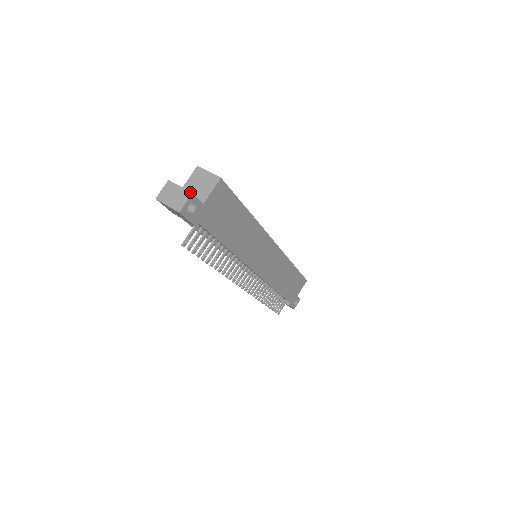
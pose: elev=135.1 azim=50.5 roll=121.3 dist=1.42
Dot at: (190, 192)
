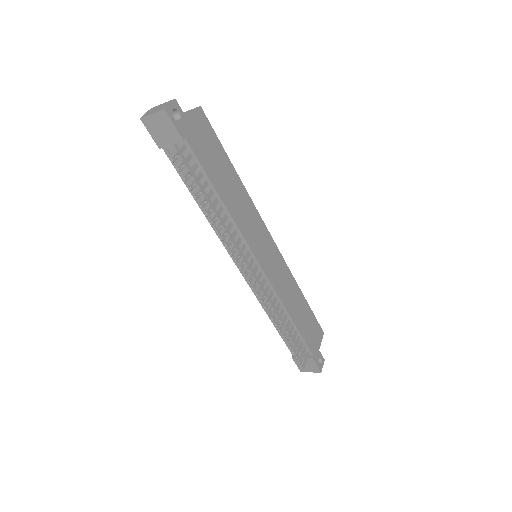
Dot at: (173, 99)
